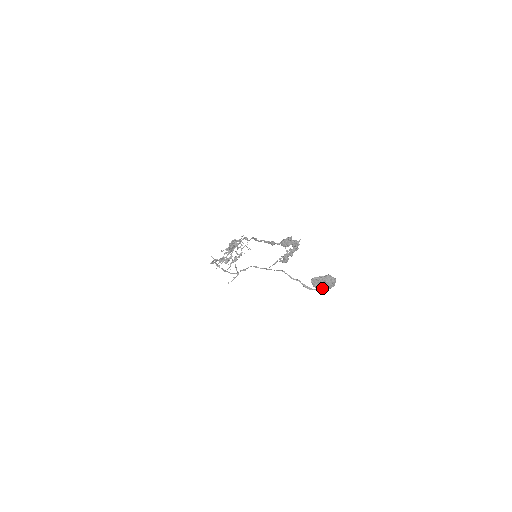
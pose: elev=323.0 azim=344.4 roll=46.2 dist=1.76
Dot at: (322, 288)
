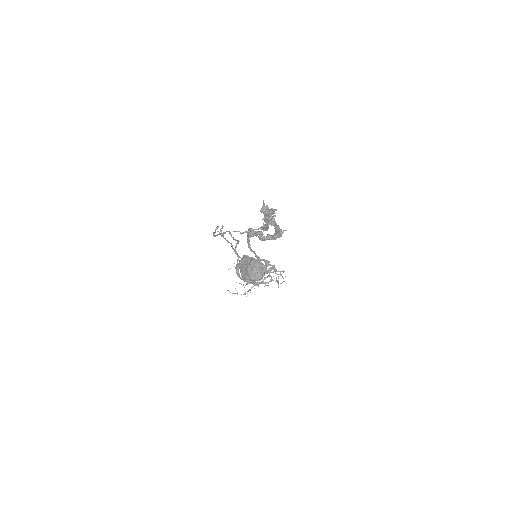
Dot at: (243, 272)
